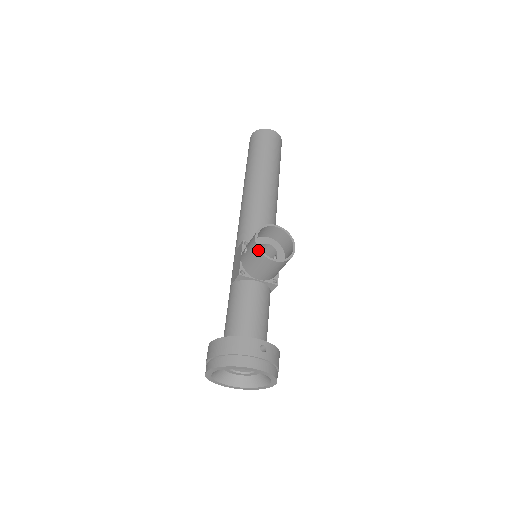
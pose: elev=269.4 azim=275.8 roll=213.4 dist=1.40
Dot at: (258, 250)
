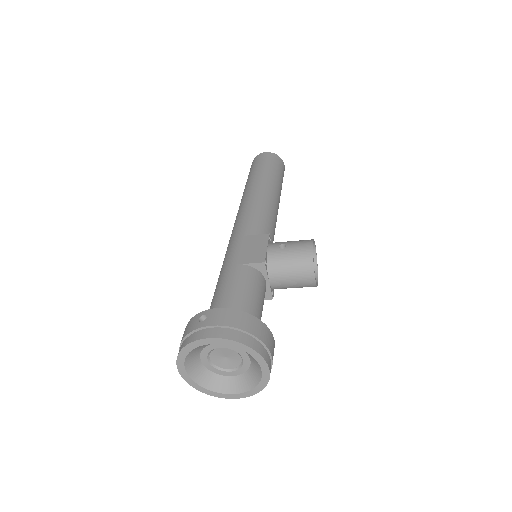
Dot at: (312, 257)
